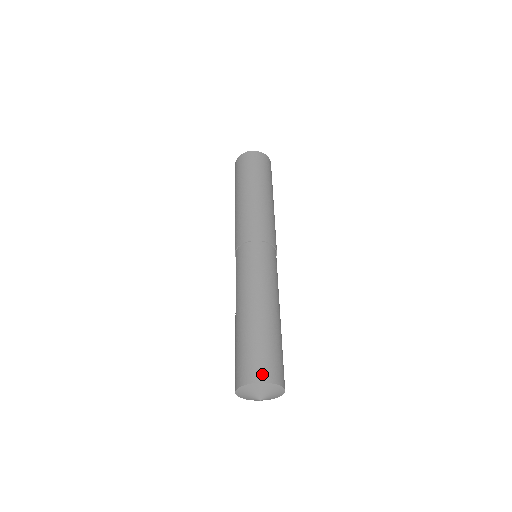
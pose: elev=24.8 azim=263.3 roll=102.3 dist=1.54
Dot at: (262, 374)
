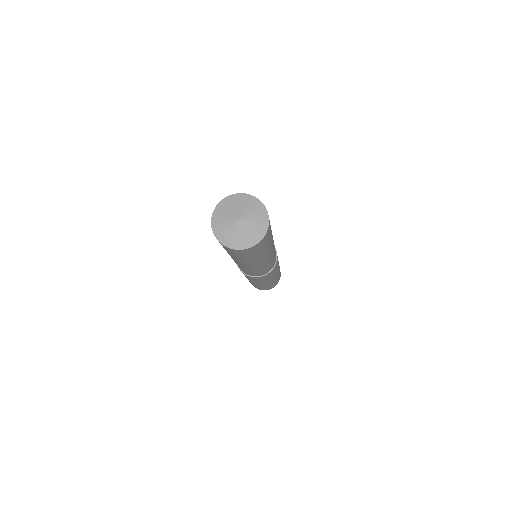
Dot at: occluded
